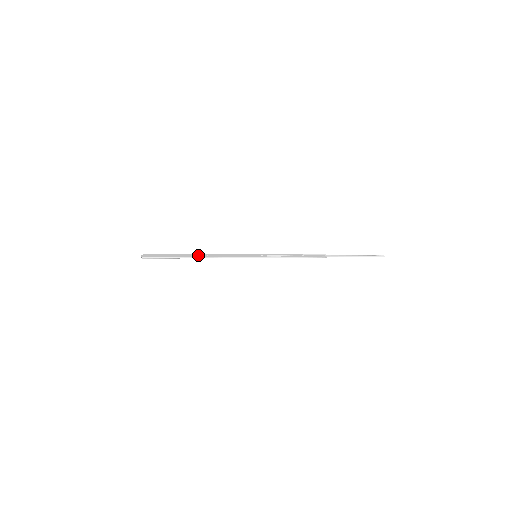
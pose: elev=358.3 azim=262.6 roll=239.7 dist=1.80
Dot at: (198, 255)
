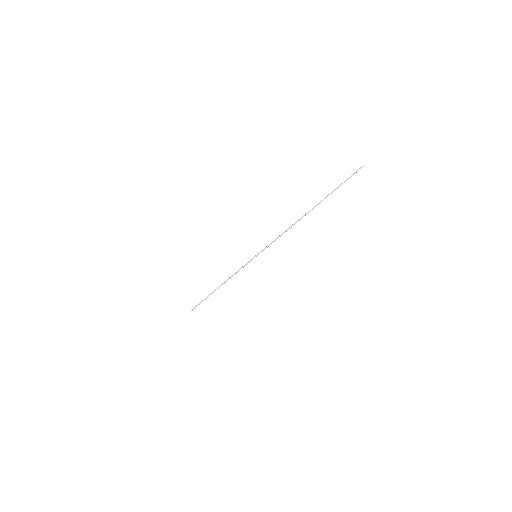
Dot at: occluded
